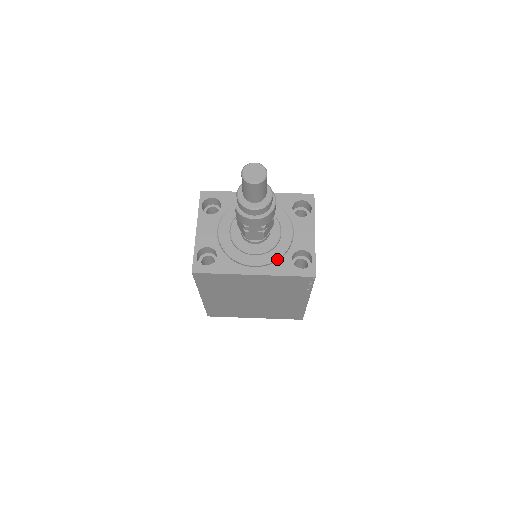
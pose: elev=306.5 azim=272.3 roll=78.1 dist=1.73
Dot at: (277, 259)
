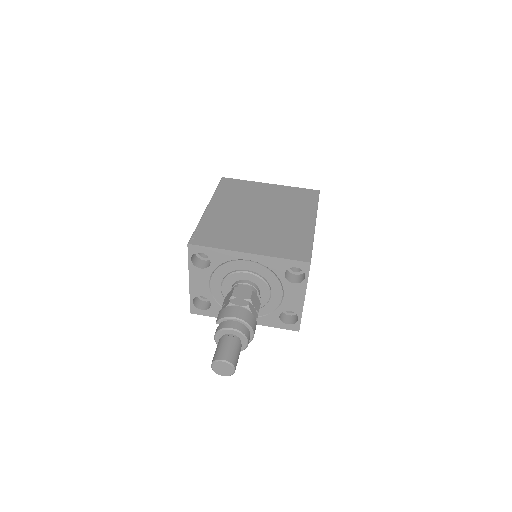
Dot at: (265, 314)
